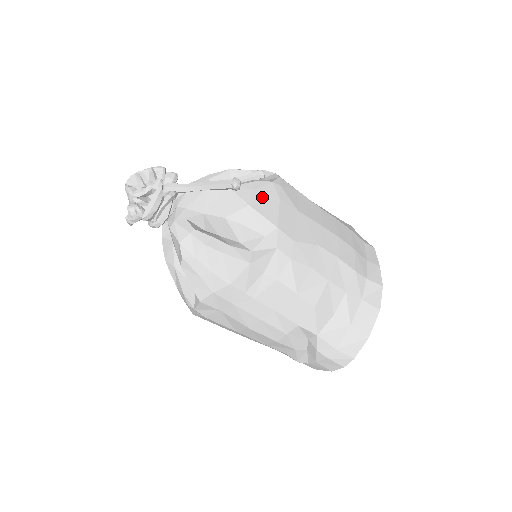
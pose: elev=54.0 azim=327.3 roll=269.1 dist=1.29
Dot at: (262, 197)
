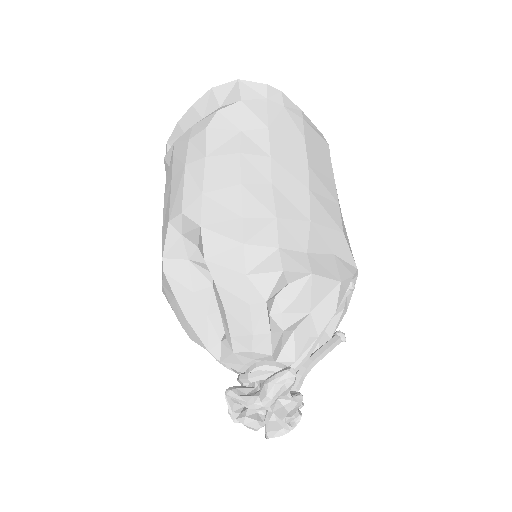
Dot at: occluded
